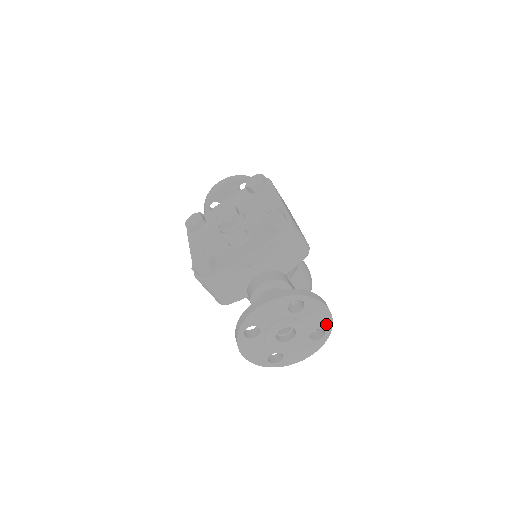
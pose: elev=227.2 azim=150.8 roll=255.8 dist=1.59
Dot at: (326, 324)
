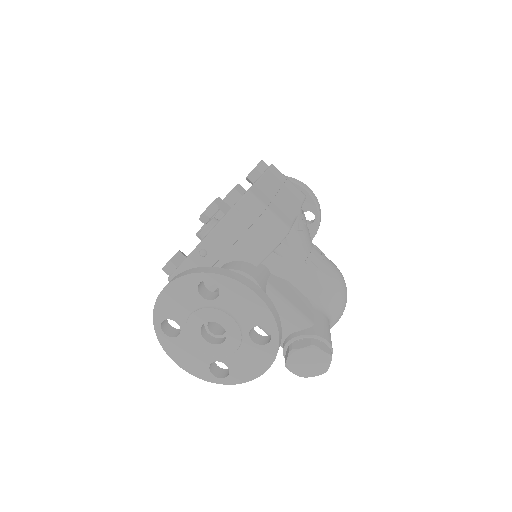
Dot at: (265, 319)
